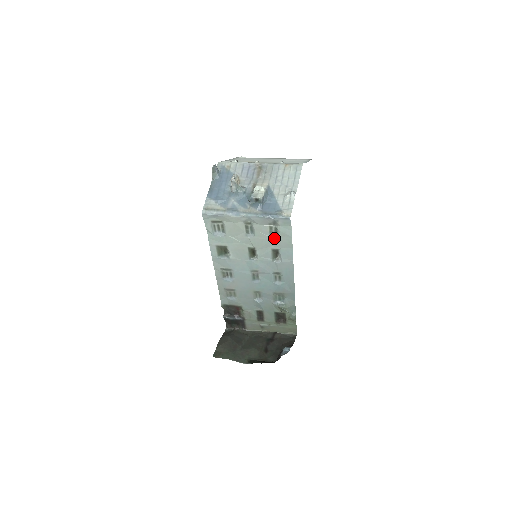
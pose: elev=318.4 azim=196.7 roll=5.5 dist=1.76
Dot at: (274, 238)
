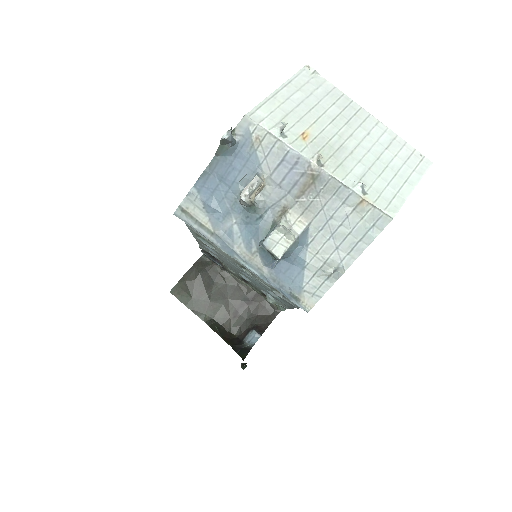
Dot at: occluded
